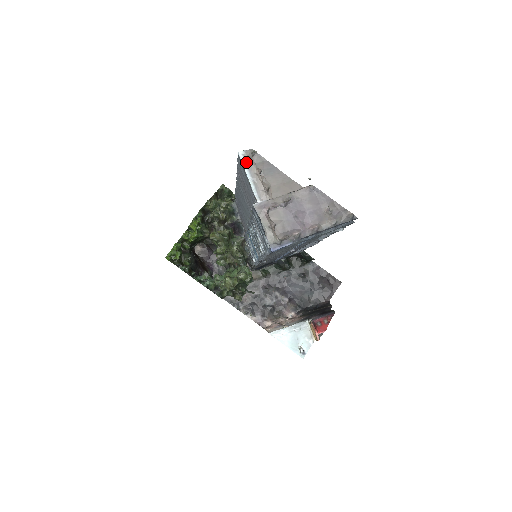
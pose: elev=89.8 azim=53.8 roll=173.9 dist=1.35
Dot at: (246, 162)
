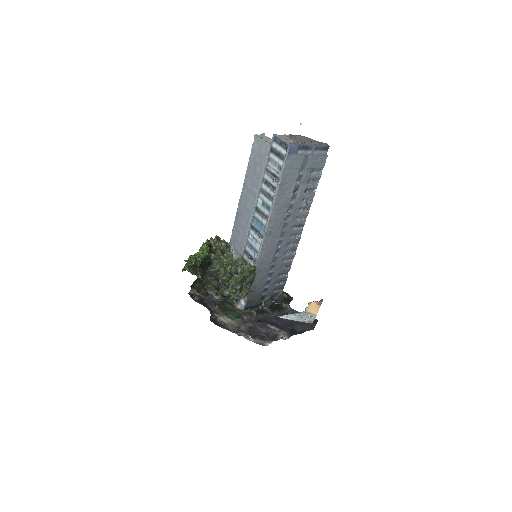
Dot at: (260, 137)
